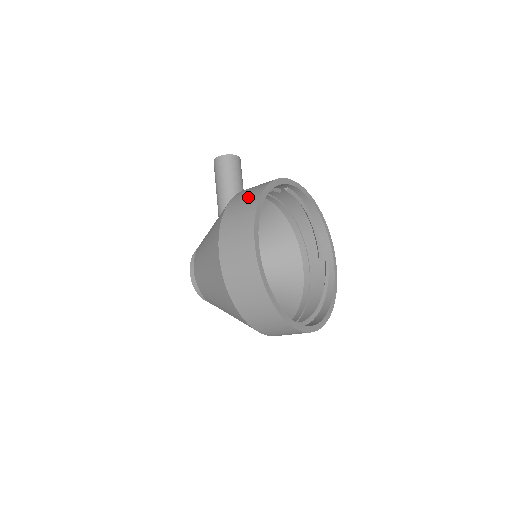
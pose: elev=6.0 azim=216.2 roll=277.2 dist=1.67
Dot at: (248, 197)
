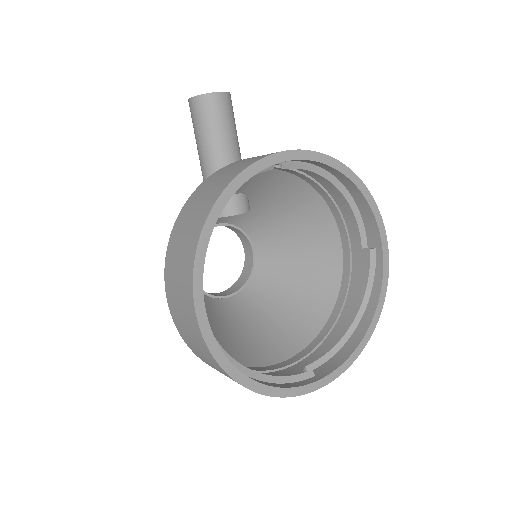
Dot at: (196, 212)
